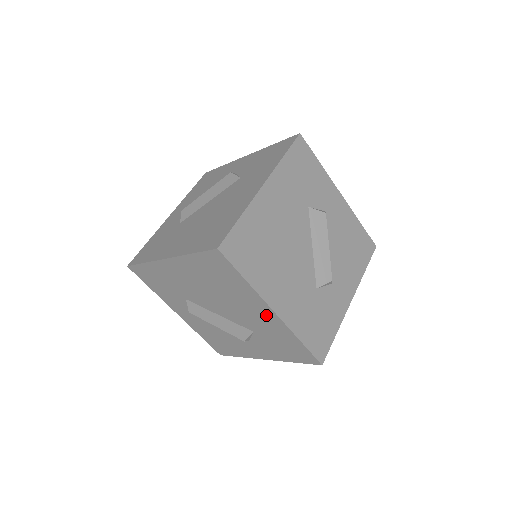
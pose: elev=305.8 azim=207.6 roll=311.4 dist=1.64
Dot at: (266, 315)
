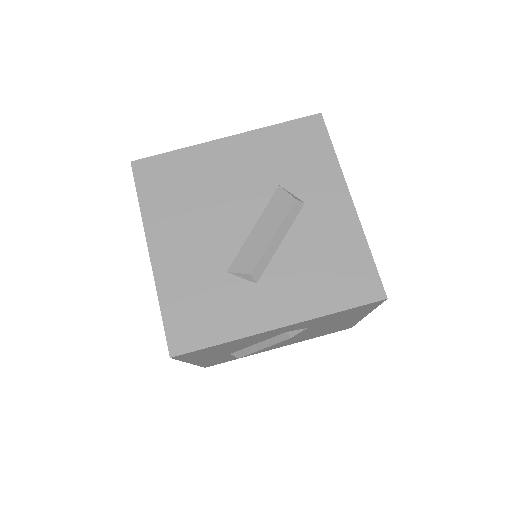
Dot at: occluded
